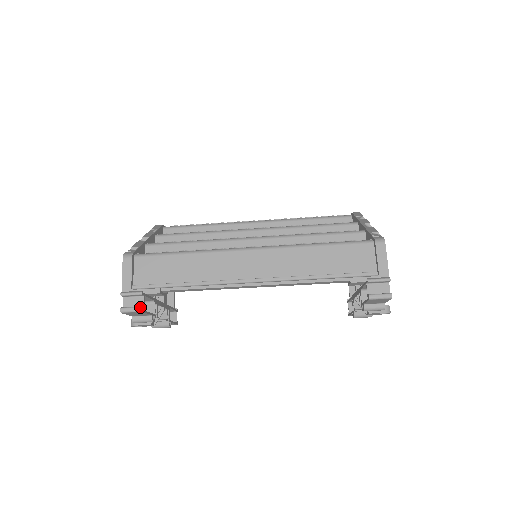
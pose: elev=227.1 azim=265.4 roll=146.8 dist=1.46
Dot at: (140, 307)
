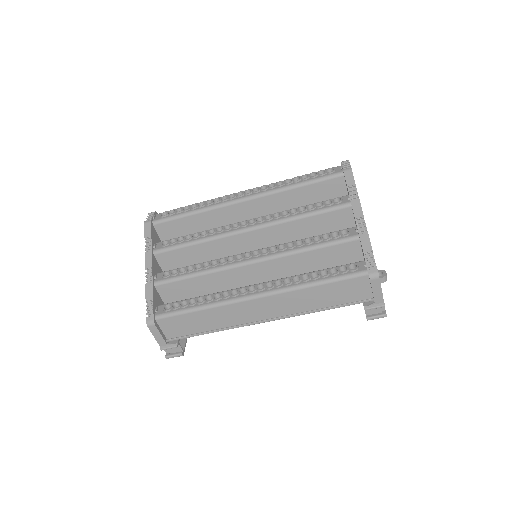
Dot at: (180, 355)
